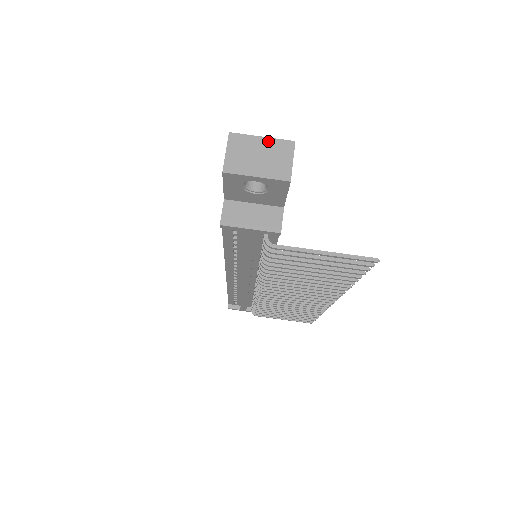
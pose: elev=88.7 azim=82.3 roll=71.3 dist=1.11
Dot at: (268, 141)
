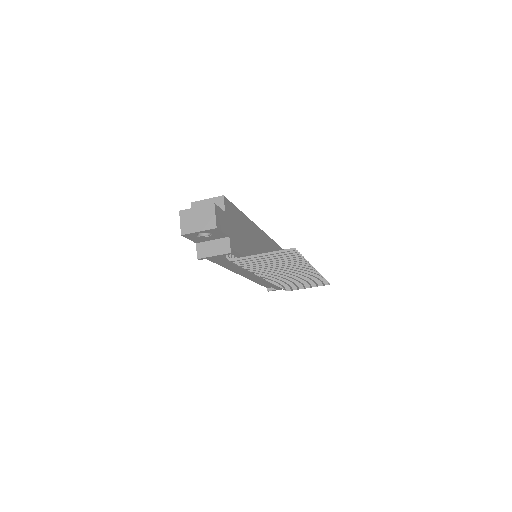
Dot at: (200, 208)
